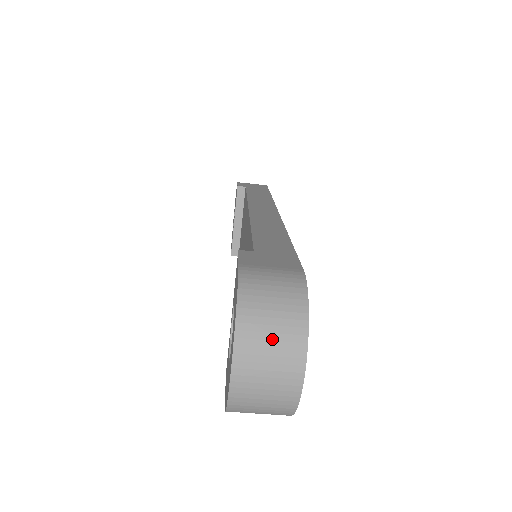
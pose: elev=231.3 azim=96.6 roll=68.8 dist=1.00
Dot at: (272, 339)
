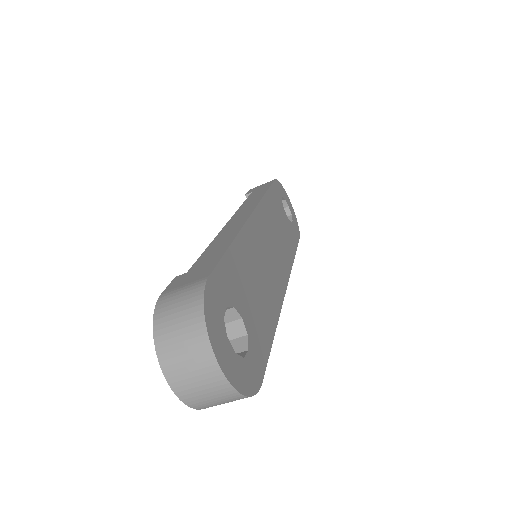
Dot at: (183, 347)
